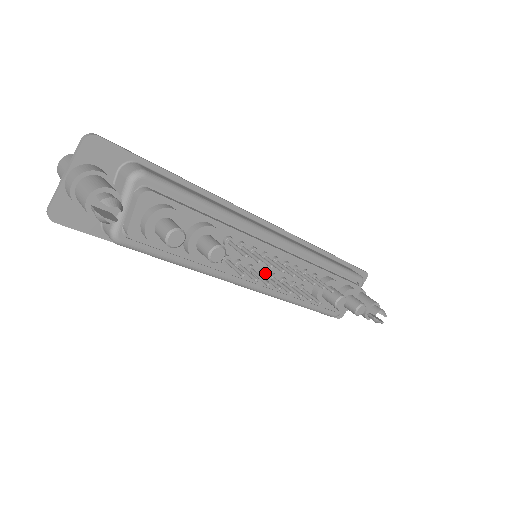
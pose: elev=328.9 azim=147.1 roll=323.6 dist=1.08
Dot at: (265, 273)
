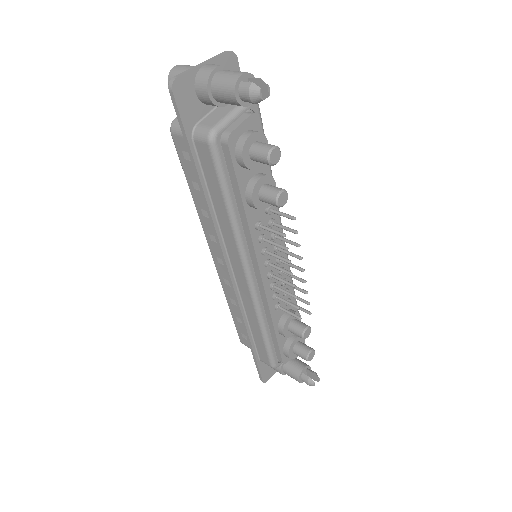
Dot at: (271, 265)
